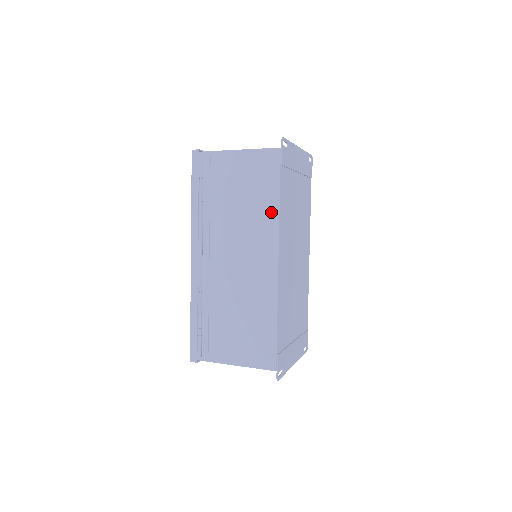
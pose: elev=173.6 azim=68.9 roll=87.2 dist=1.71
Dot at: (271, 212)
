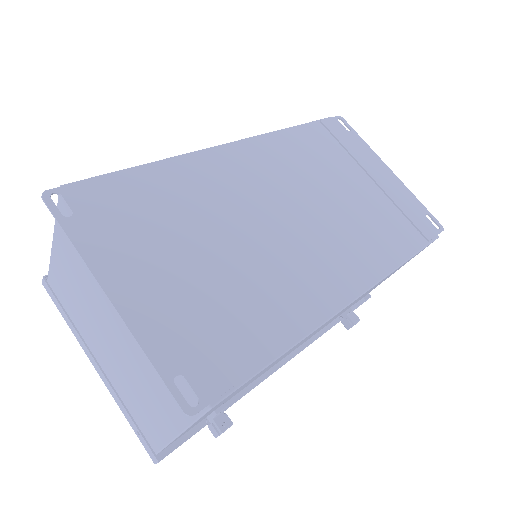
Dot at: occluded
